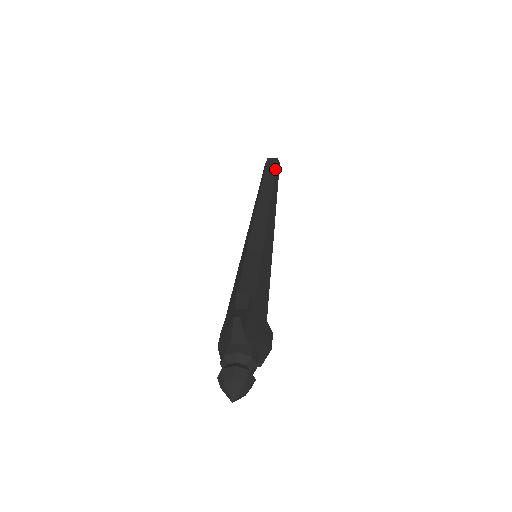
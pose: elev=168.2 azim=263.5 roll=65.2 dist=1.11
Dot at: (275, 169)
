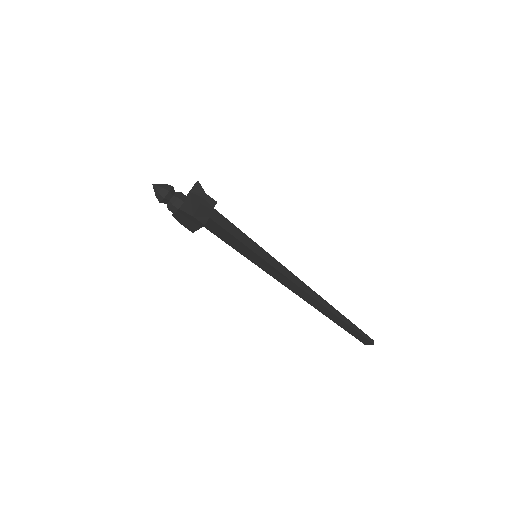
Dot at: (356, 326)
